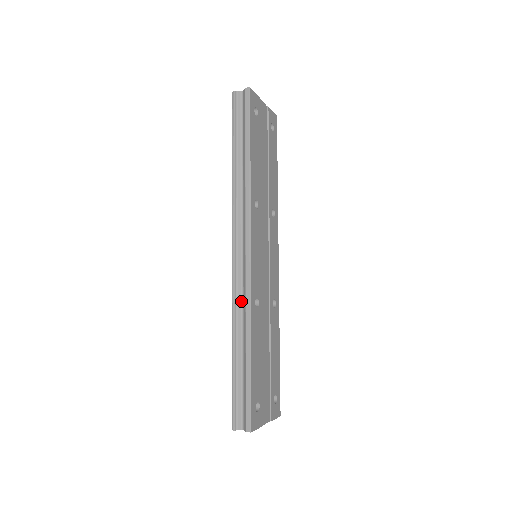
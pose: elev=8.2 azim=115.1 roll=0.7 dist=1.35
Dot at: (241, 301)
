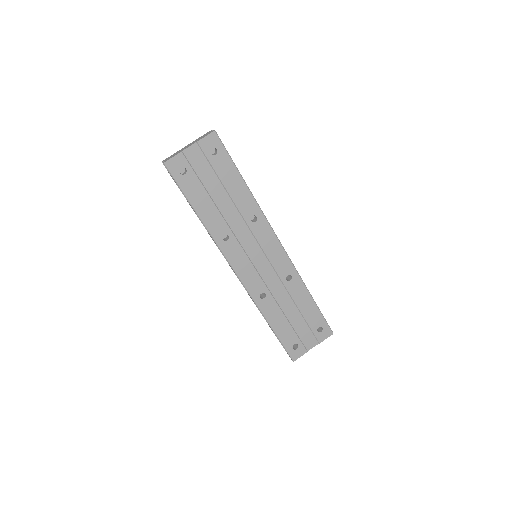
Dot at: occluded
